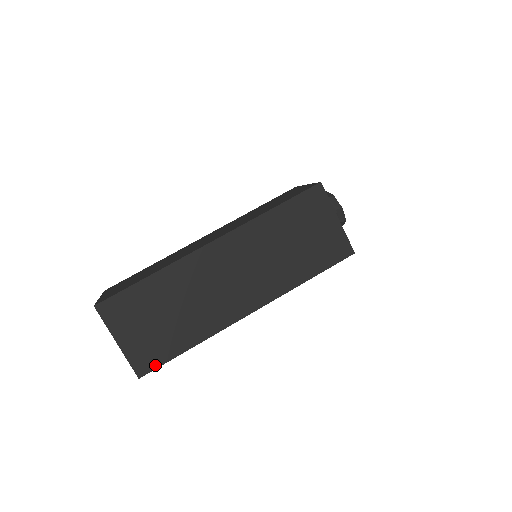
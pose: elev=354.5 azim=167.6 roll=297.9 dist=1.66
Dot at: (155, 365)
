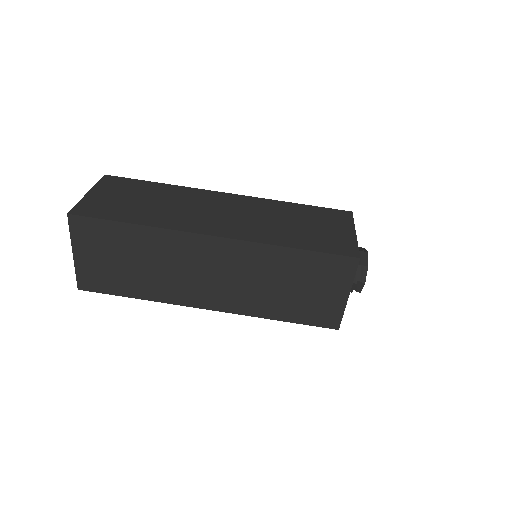
Dot at: (98, 290)
